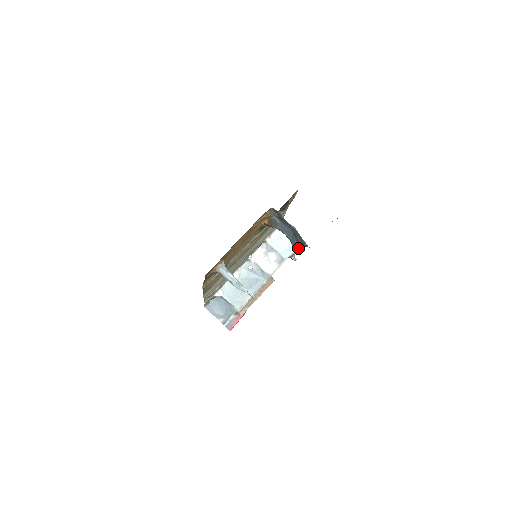
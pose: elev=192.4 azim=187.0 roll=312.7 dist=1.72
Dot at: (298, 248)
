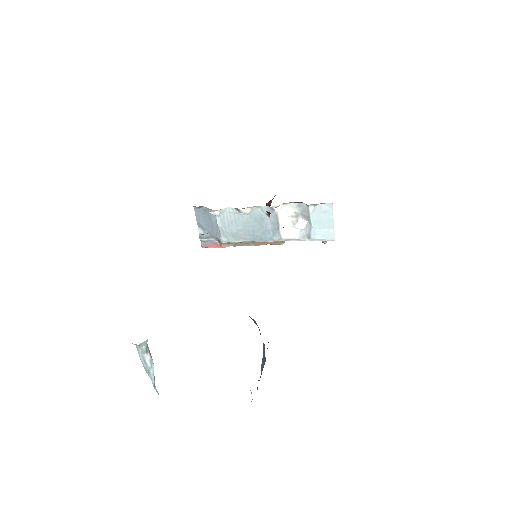
Dot at: occluded
